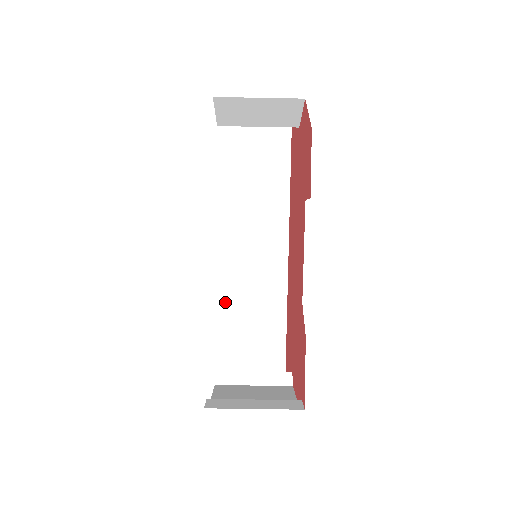
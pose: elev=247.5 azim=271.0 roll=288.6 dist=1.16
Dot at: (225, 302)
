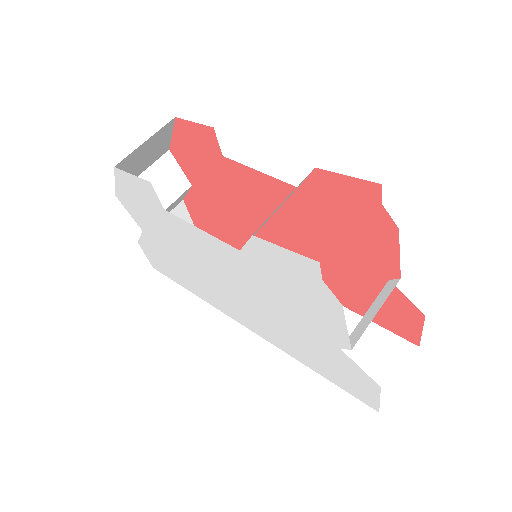
Dot at: occluded
